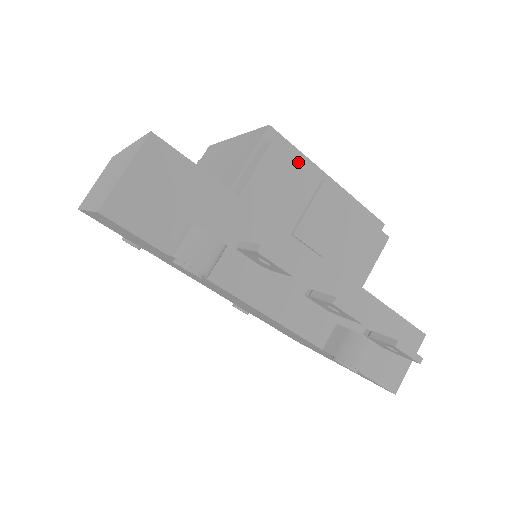
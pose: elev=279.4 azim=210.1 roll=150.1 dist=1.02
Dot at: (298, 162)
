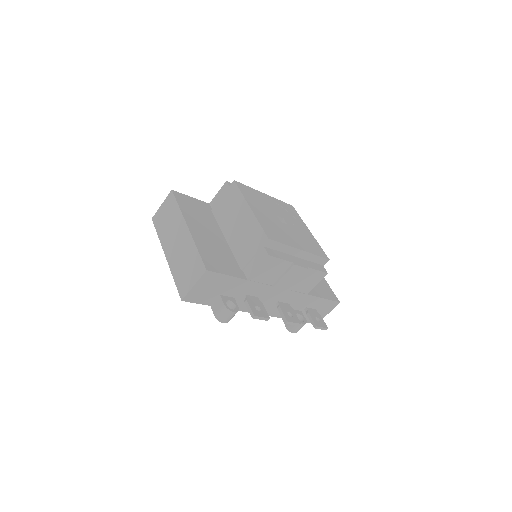
Dot at: (281, 260)
